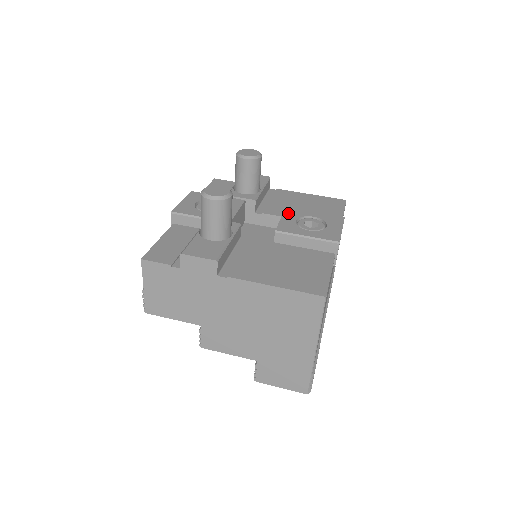
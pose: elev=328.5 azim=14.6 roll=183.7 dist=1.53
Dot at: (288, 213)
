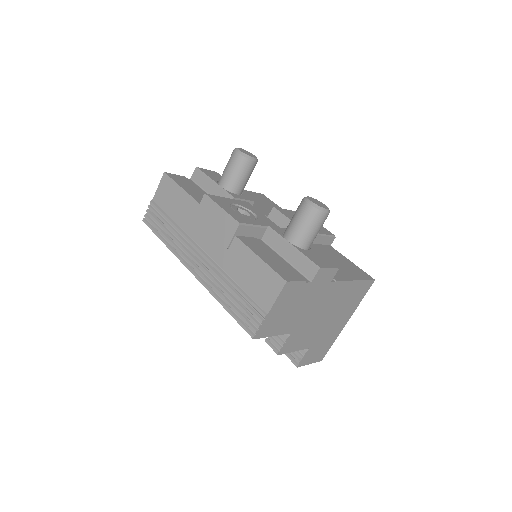
Dot at: (284, 213)
